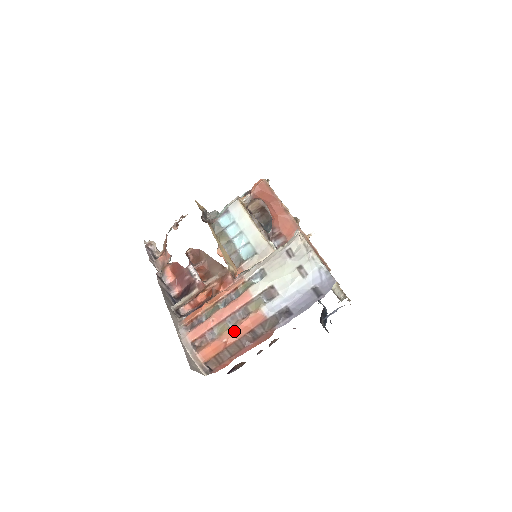
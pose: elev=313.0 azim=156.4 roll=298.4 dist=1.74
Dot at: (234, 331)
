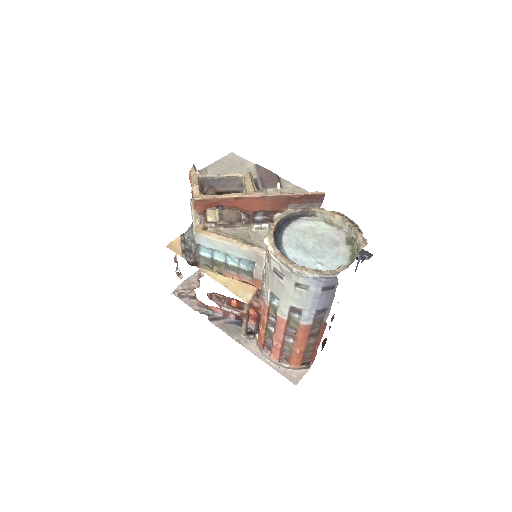
Dot at: (298, 344)
